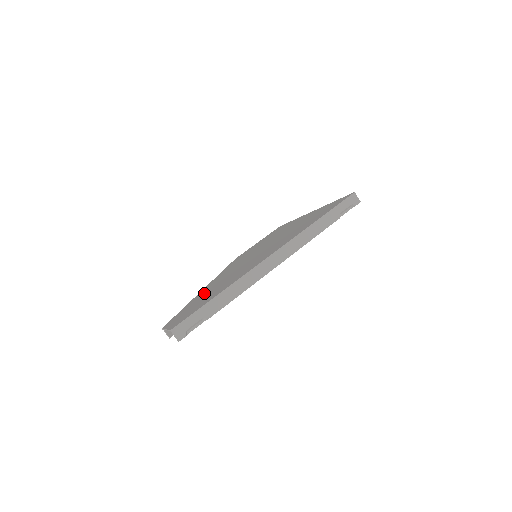
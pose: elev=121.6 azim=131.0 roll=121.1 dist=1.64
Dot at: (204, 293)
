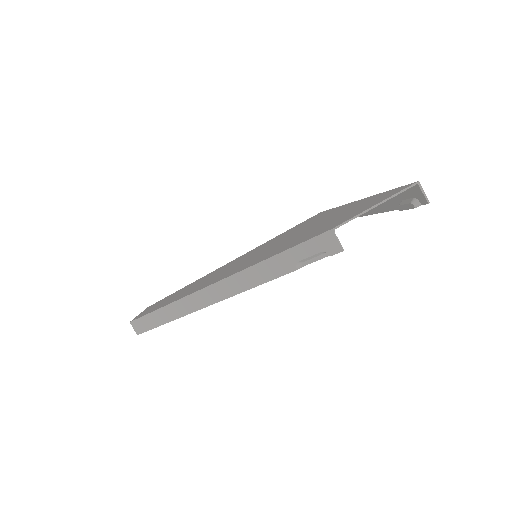
Dot at: (275, 250)
